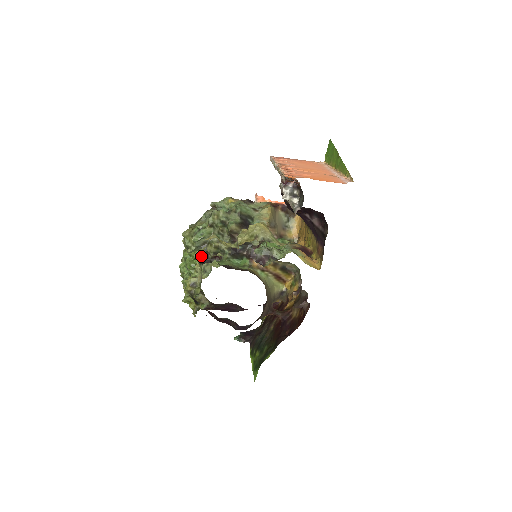
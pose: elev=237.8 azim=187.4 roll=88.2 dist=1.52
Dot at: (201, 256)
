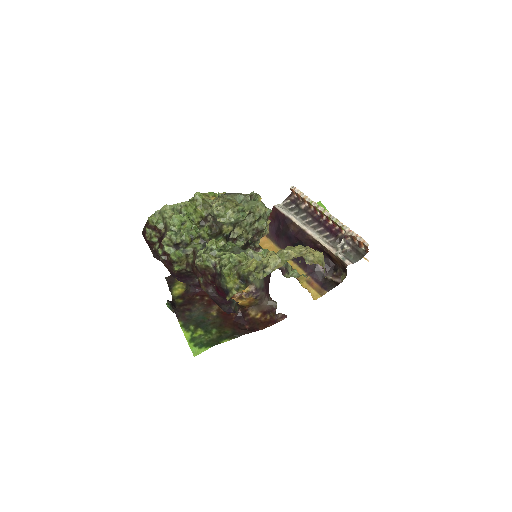
Dot at: (228, 232)
